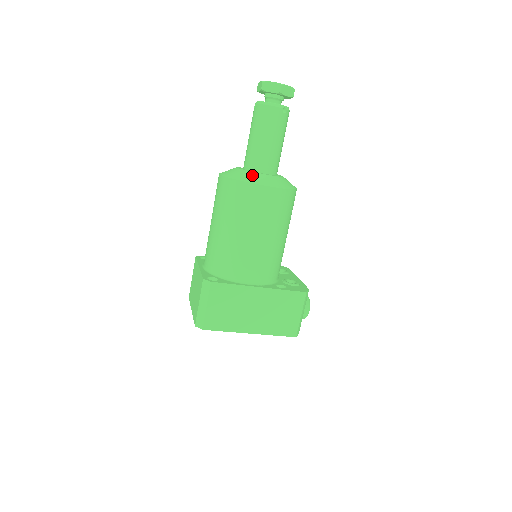
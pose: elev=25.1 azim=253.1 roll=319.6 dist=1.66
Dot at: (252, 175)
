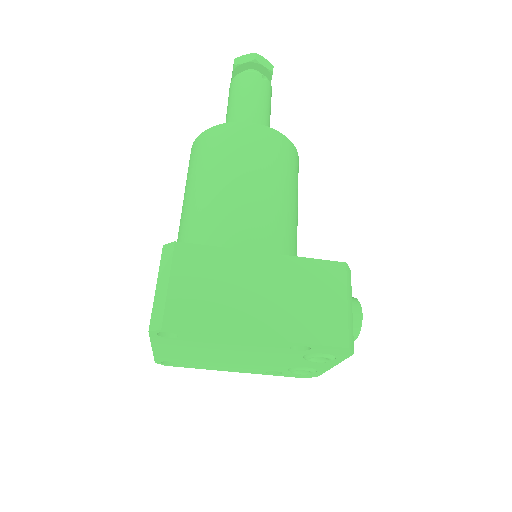
Dot at: occluded
